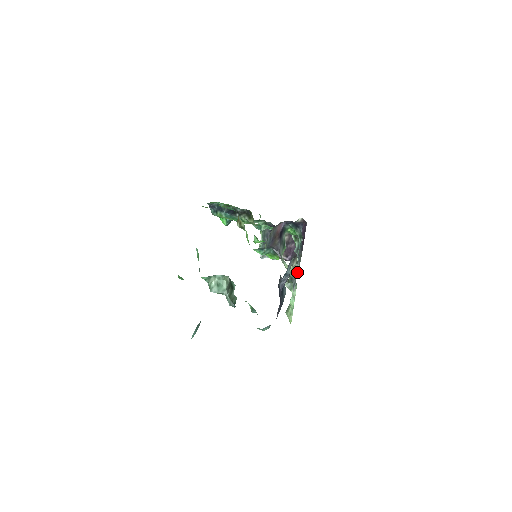
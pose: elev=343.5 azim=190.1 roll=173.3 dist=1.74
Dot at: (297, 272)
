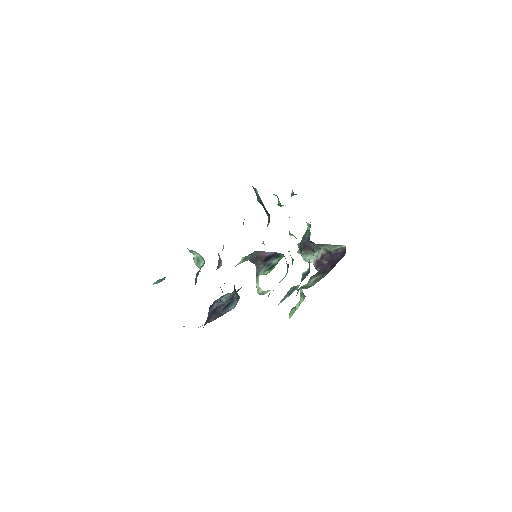
Dot at: occluded
